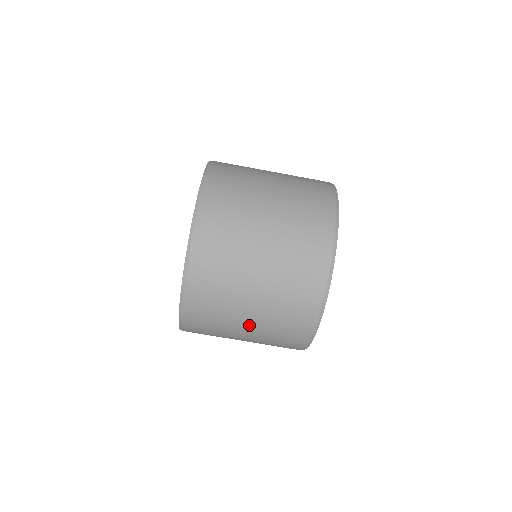
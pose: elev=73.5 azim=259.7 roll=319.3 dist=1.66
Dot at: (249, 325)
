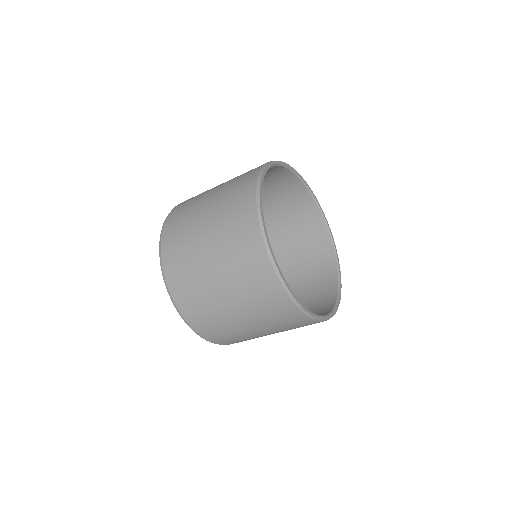
Dot at: (246, 321)
